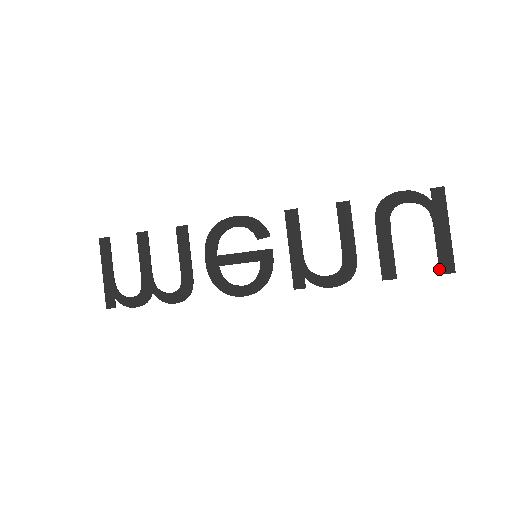
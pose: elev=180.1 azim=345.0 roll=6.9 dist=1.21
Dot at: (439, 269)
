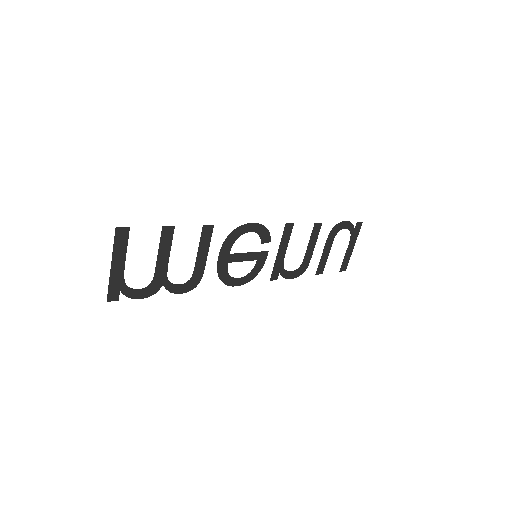
Dot at: (341, 269)
